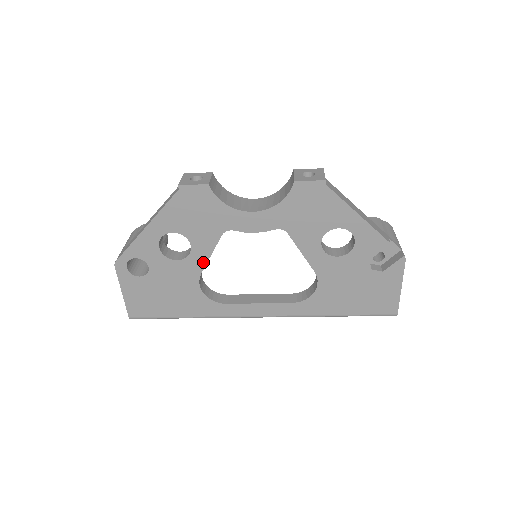
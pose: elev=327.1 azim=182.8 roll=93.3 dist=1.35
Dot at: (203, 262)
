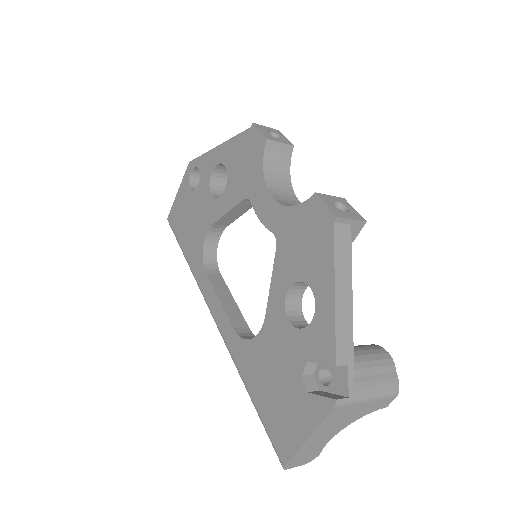
Dot at: (220, 214)
